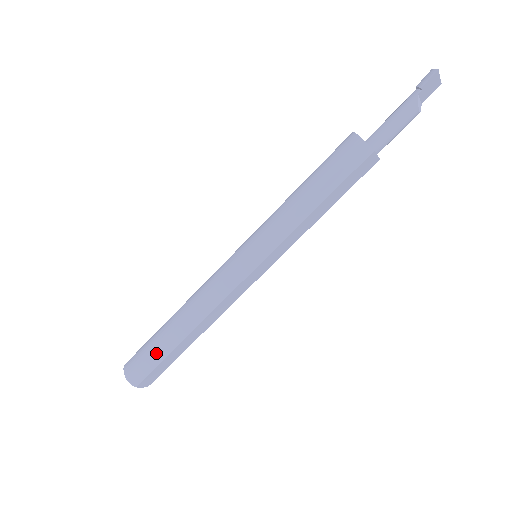
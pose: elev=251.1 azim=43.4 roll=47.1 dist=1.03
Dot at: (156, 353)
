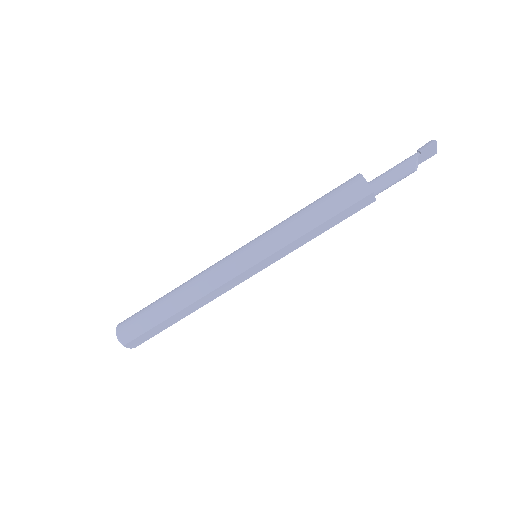
Dot at: (150, 319)
